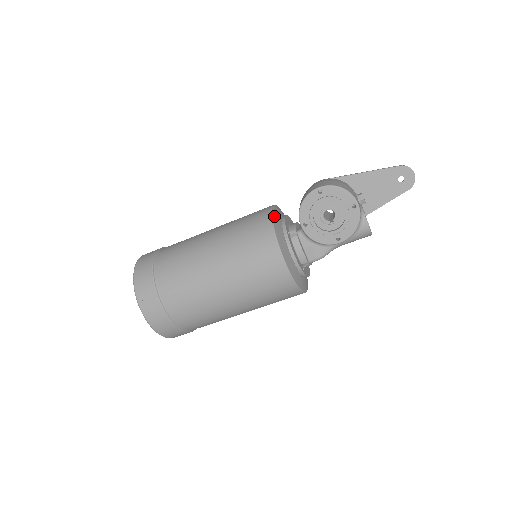
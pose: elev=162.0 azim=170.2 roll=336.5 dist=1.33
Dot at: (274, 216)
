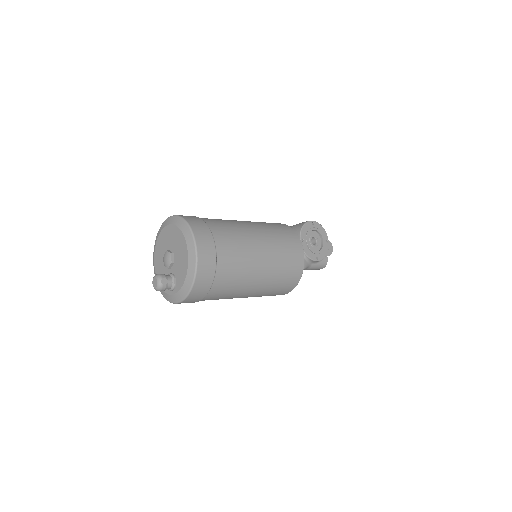
Dot at: occluded
